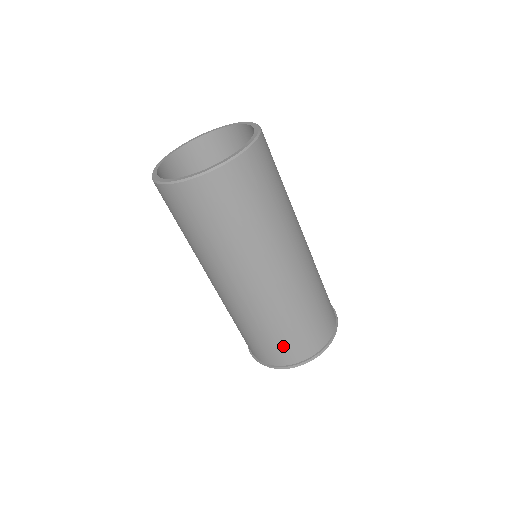
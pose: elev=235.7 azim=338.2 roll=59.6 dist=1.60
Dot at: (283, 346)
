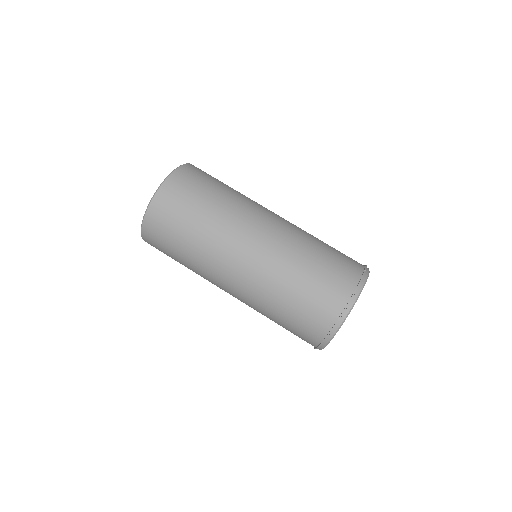
Dot at: (317, 297)
